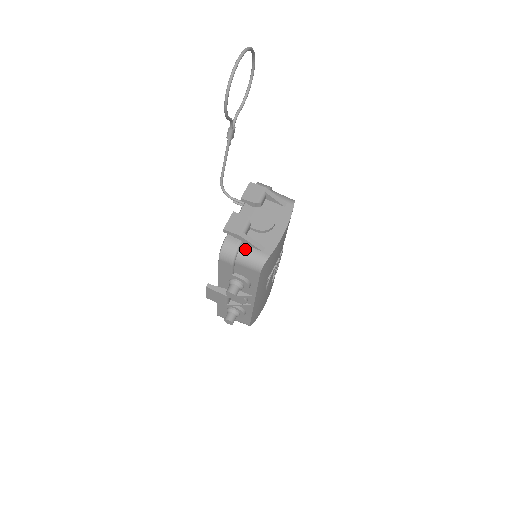
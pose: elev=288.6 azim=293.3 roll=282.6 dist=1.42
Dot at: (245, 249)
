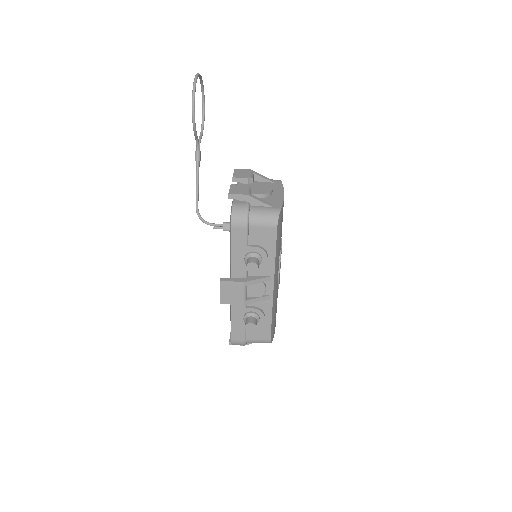
Dot at: (255, 208)
